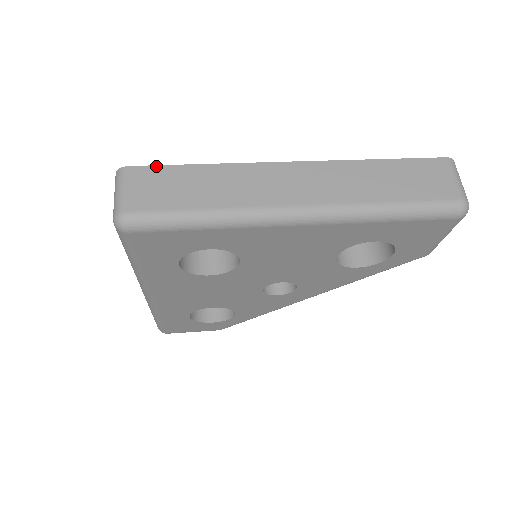
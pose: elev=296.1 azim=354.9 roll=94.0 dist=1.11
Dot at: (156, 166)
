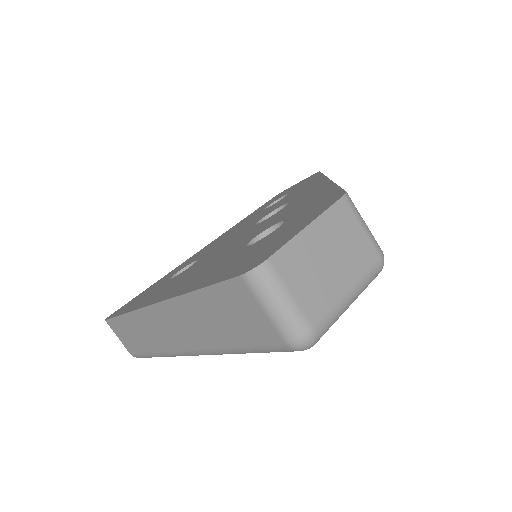
Dot at: (111, 319)
